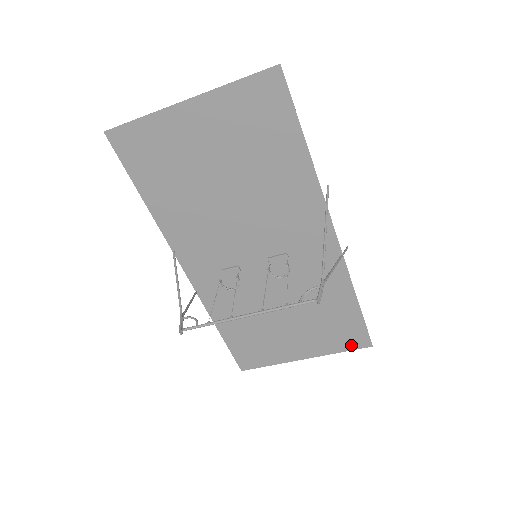
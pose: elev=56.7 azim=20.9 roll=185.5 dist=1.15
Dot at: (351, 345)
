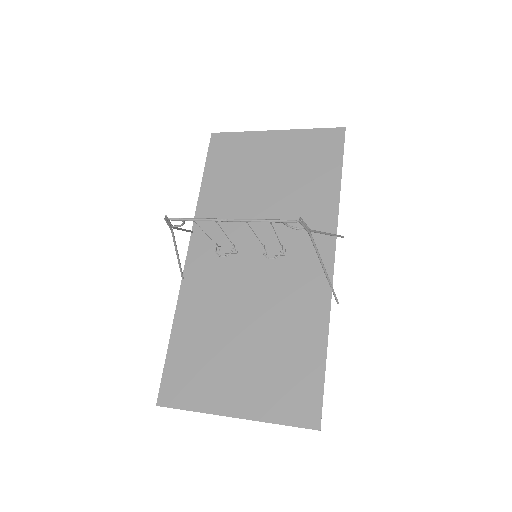
Dot at: (296, 417)
